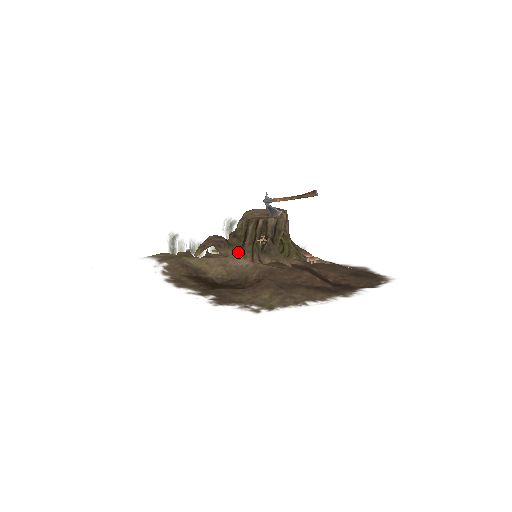
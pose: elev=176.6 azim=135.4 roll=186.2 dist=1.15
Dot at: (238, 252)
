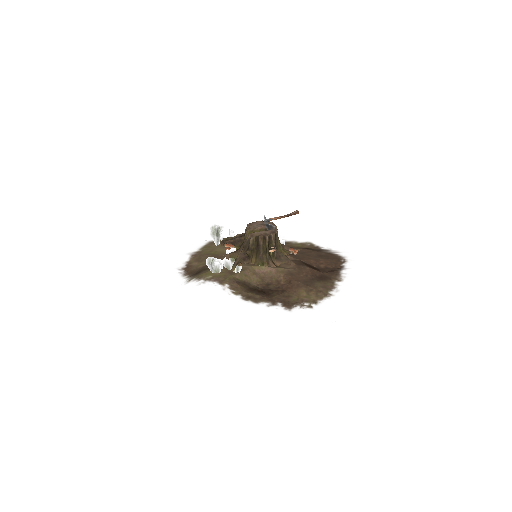
Dot at: (260, 262)
